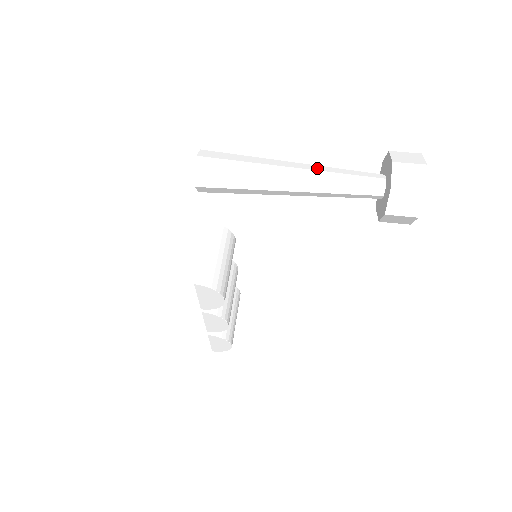
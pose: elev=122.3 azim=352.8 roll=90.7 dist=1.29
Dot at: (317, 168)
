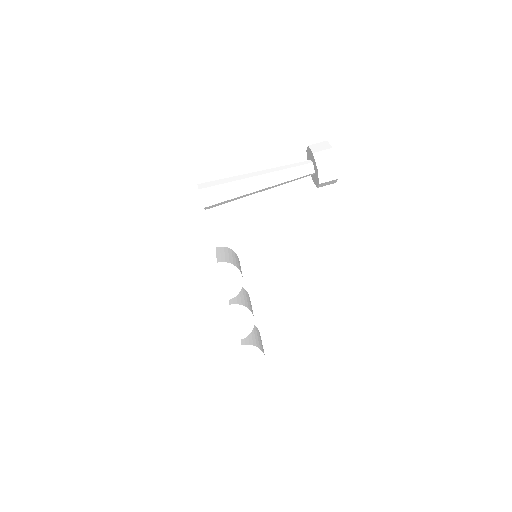
Dot at: (270, 169)
